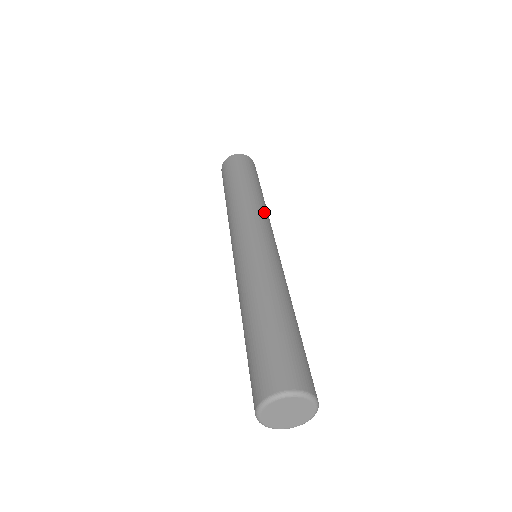
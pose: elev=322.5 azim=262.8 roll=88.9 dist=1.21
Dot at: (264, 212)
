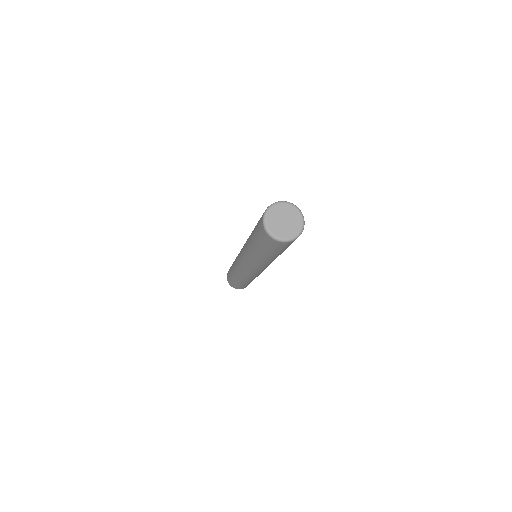
Dot at: occluded
